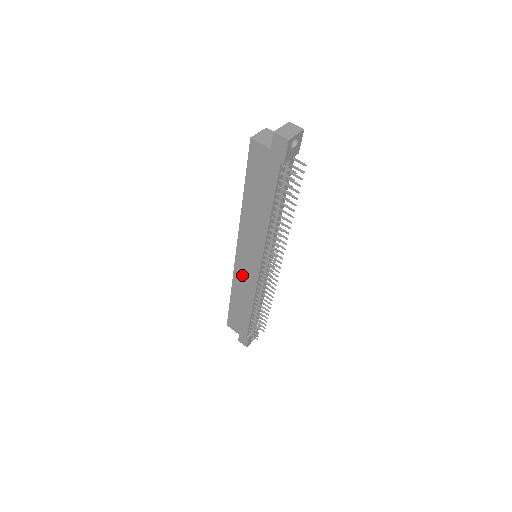
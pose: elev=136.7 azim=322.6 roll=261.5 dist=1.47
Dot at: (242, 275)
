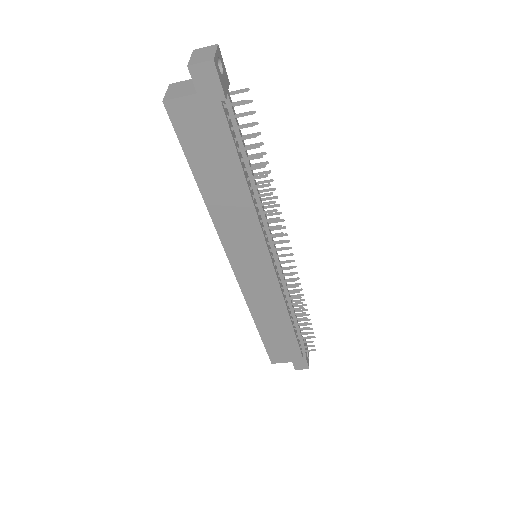
Dot at: (255, 290)
